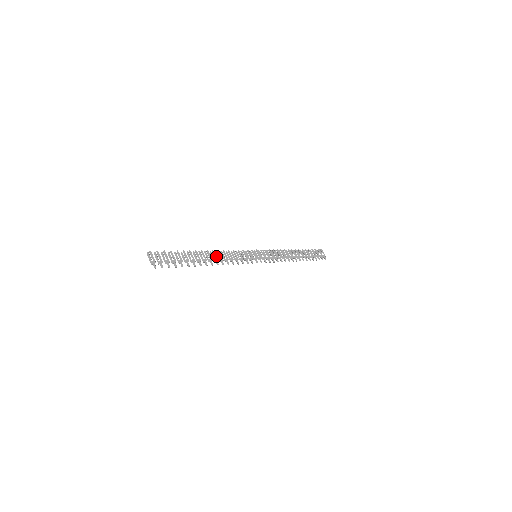
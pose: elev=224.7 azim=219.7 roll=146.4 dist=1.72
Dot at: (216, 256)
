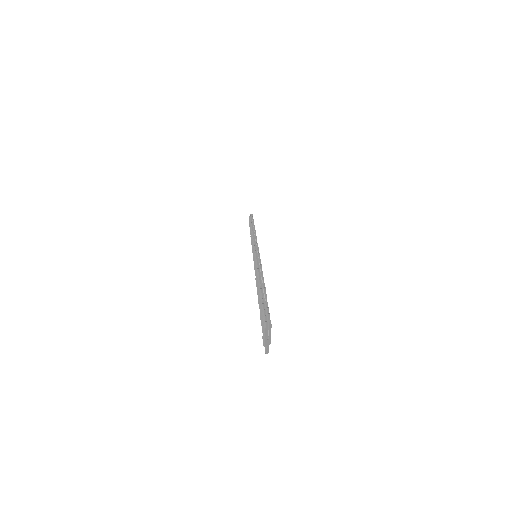
Dot at: occluded
